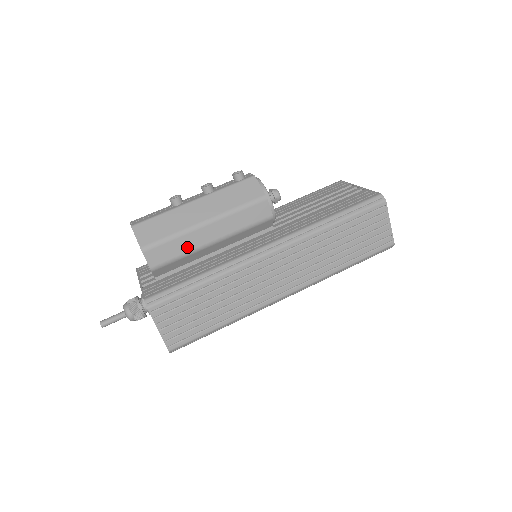
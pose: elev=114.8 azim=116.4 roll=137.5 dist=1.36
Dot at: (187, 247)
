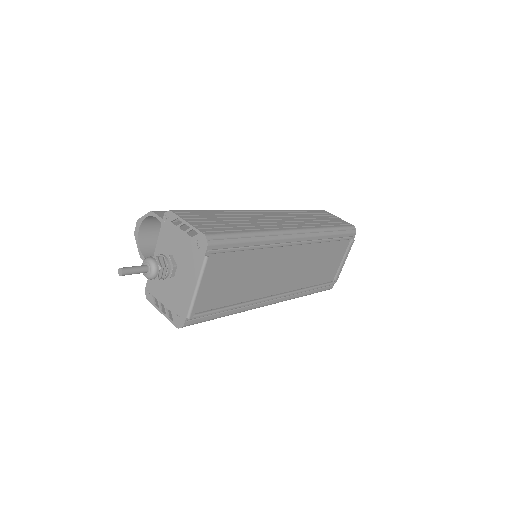
Dot at: occluded
